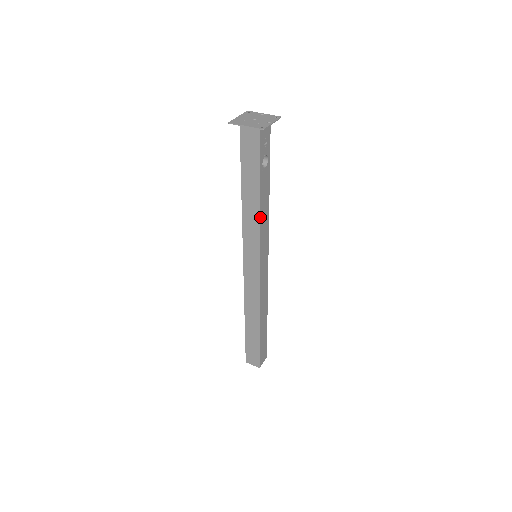
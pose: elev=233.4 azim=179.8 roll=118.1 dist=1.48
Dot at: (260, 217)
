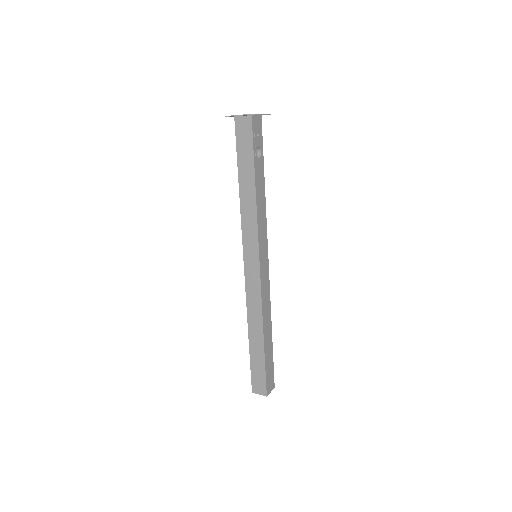
Dot at: (257, 207)
